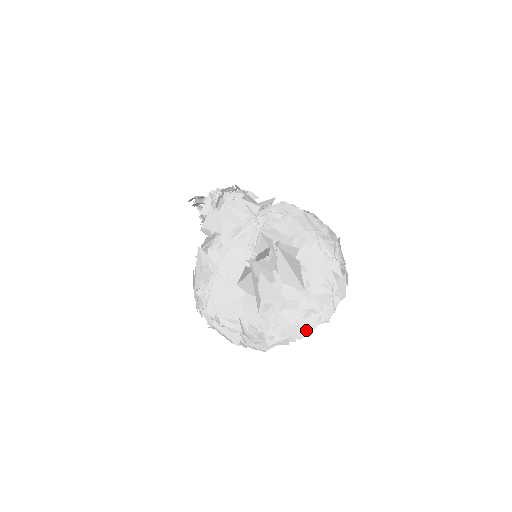
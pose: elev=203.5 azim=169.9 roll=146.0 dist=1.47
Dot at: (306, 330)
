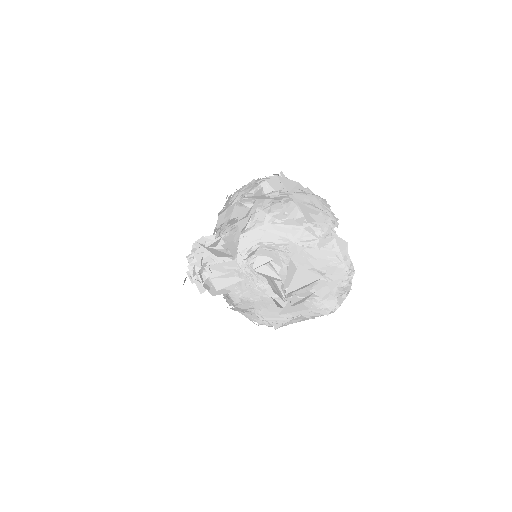
Dot at: (347, 292)
